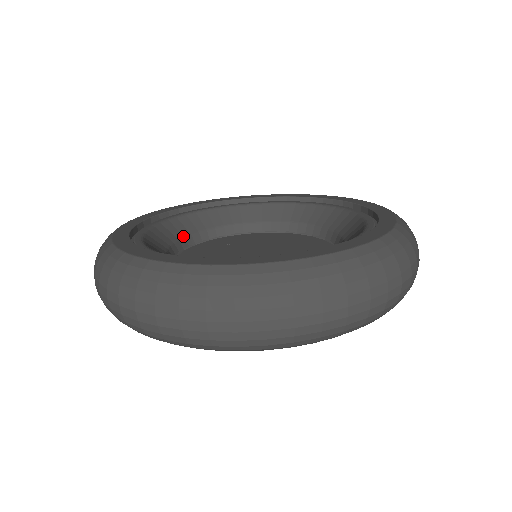
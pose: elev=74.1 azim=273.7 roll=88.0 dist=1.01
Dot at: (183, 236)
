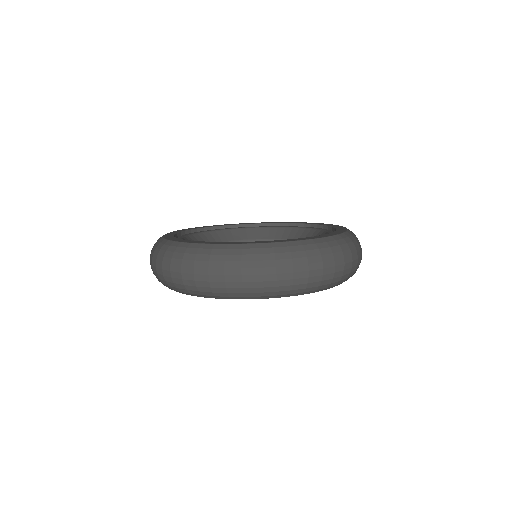
Dot at: occluded
